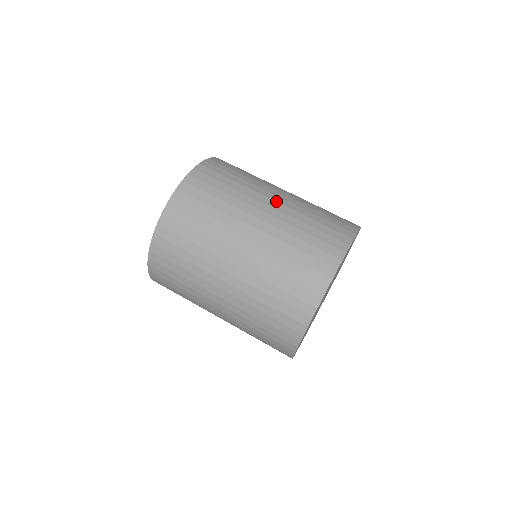
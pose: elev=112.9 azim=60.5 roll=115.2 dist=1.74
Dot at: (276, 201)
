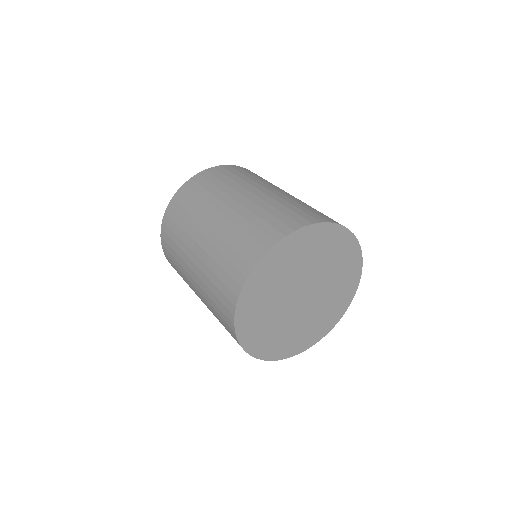
Dot at: (222, 213)
